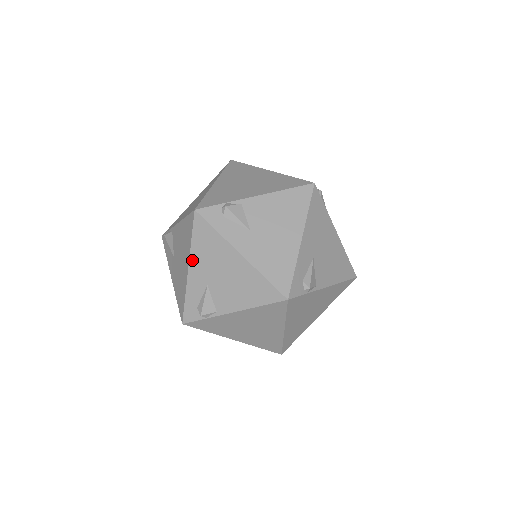
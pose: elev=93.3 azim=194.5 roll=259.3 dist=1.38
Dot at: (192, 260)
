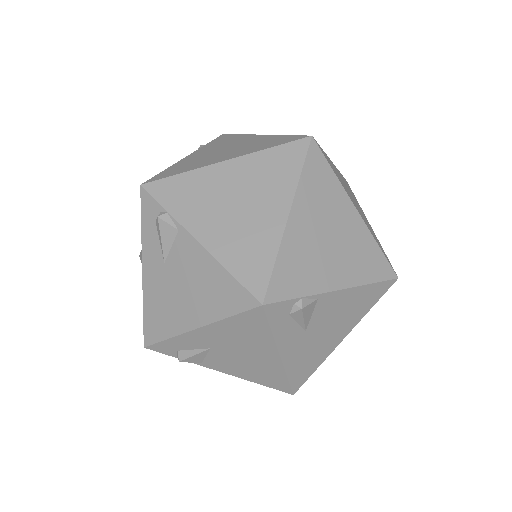
Dot at: occluded
